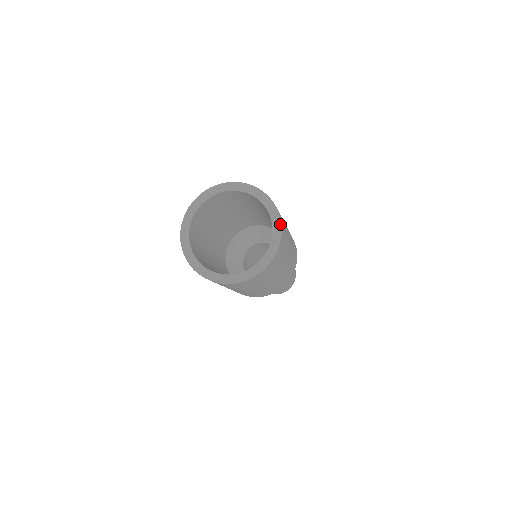
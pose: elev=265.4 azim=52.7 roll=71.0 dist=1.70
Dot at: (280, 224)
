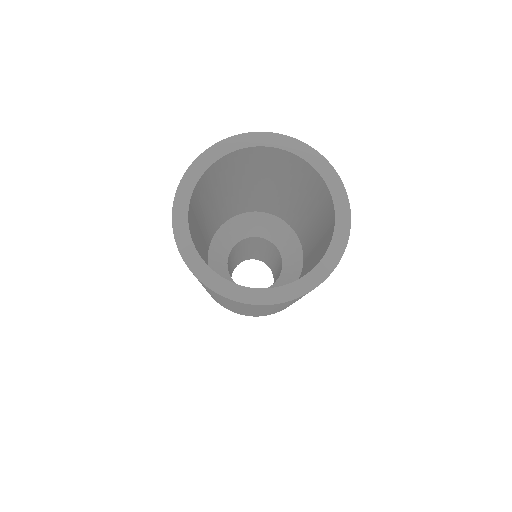
Dot at: (349, 221)
